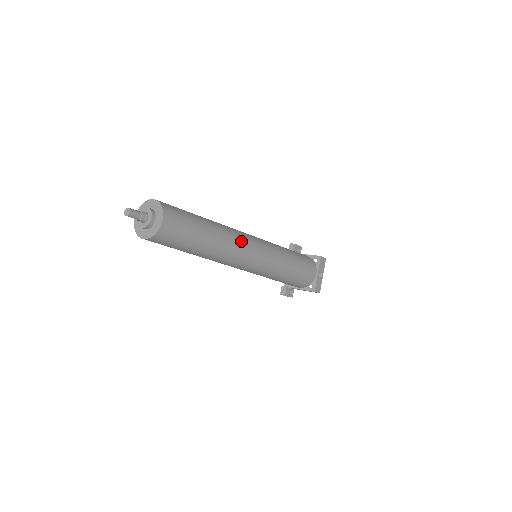
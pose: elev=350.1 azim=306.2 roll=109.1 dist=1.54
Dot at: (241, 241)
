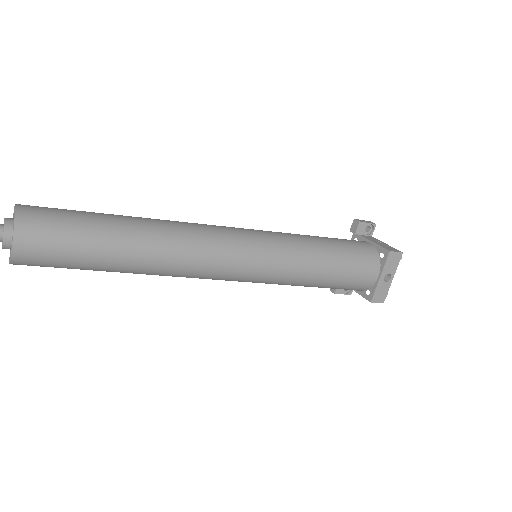
Dot at: (198, 251)
